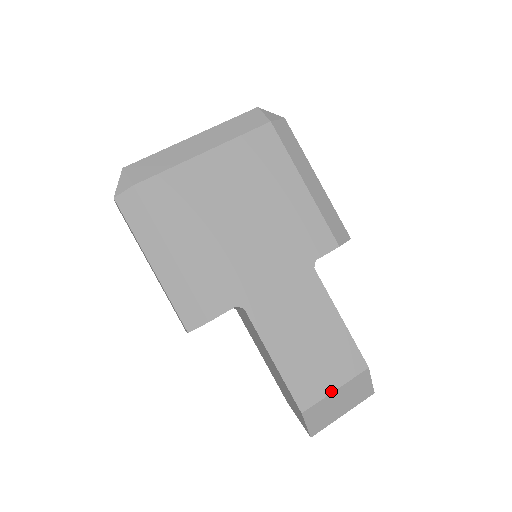
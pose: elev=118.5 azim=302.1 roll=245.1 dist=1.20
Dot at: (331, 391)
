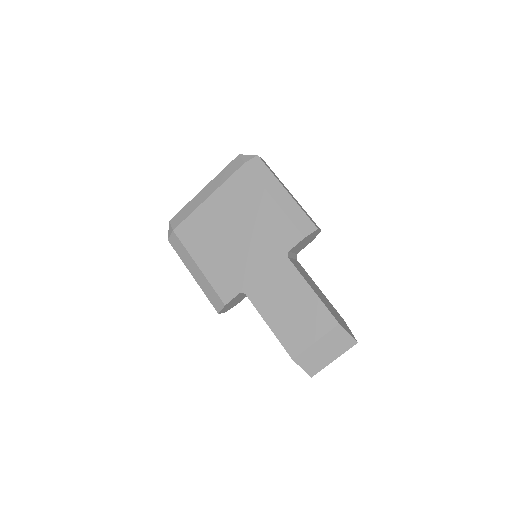
Dot at: (312, 343)
